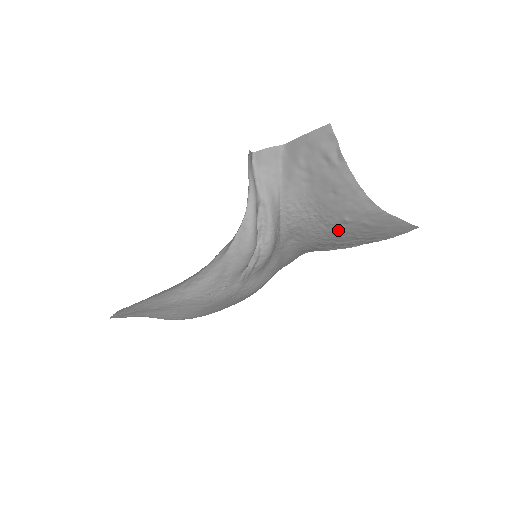
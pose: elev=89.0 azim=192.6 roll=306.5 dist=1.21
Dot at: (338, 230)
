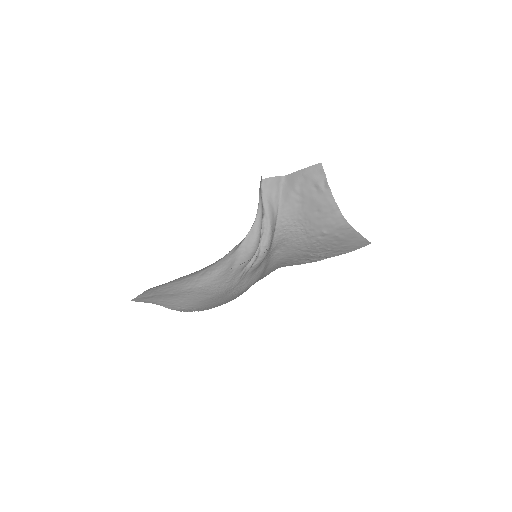
Dot at: (316, 241)
